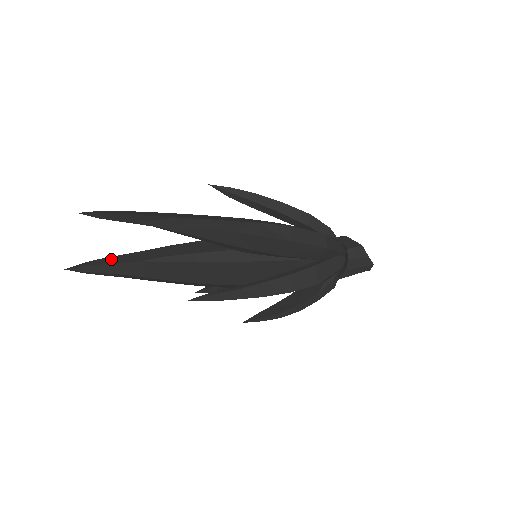
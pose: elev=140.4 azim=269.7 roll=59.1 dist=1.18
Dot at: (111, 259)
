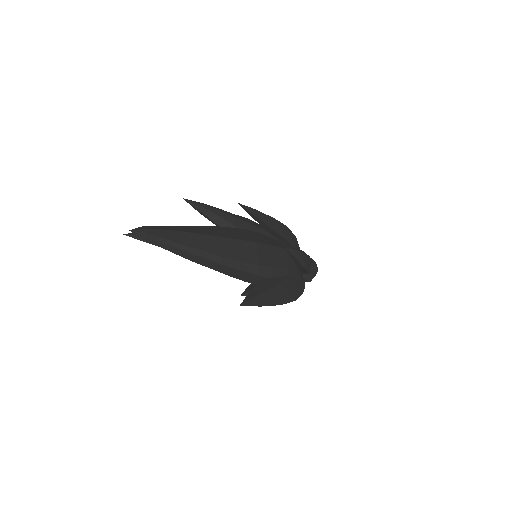
Dot at: occluded
